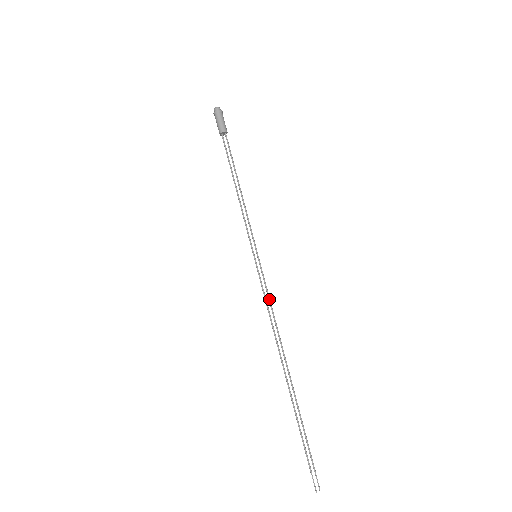
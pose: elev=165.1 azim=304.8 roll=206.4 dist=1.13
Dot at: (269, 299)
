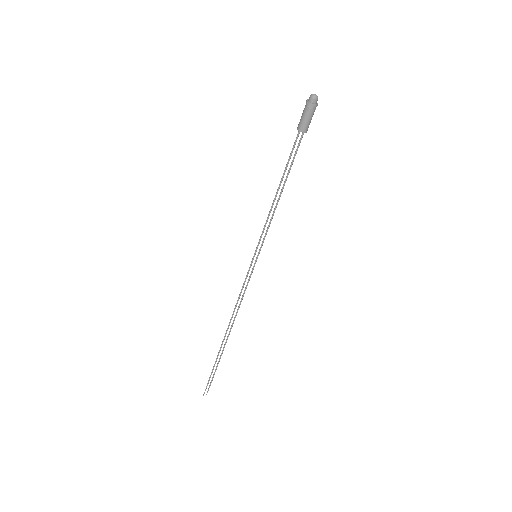
Dot at: (245, 289)
